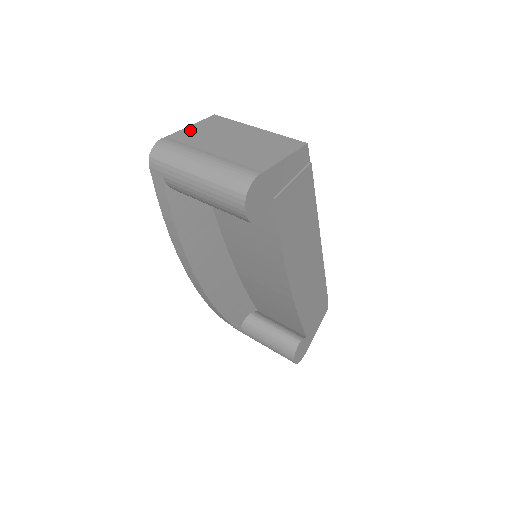
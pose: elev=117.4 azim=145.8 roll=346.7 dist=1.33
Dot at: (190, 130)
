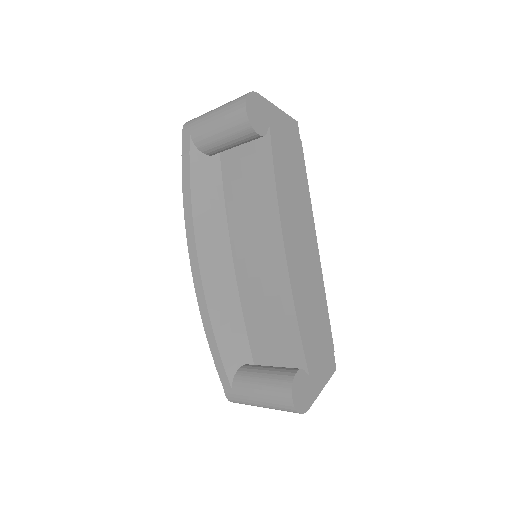
Dot at: occluded
